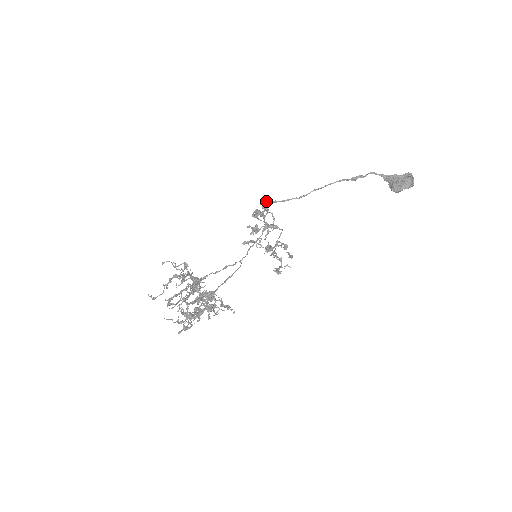
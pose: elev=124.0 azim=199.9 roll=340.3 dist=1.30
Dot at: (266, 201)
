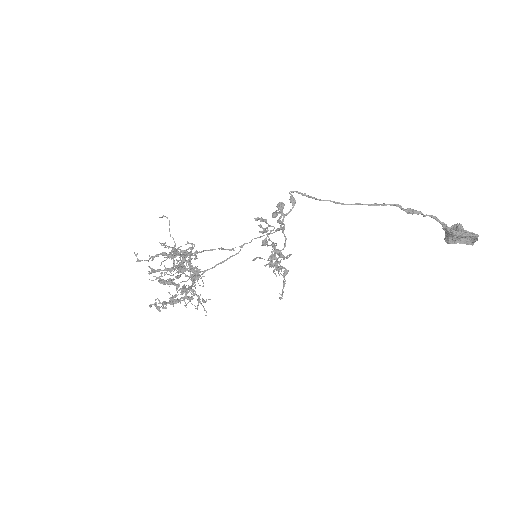
Dot at: occluded
